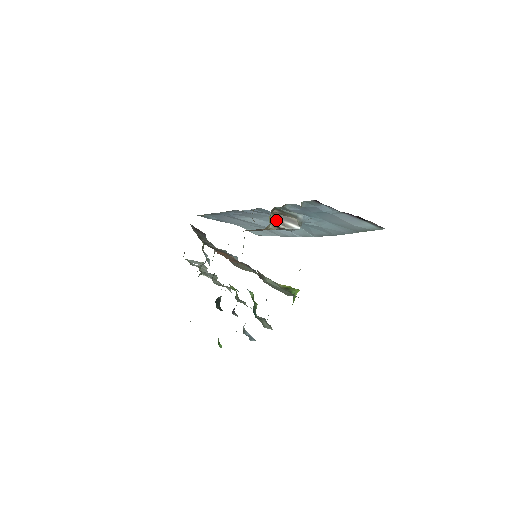
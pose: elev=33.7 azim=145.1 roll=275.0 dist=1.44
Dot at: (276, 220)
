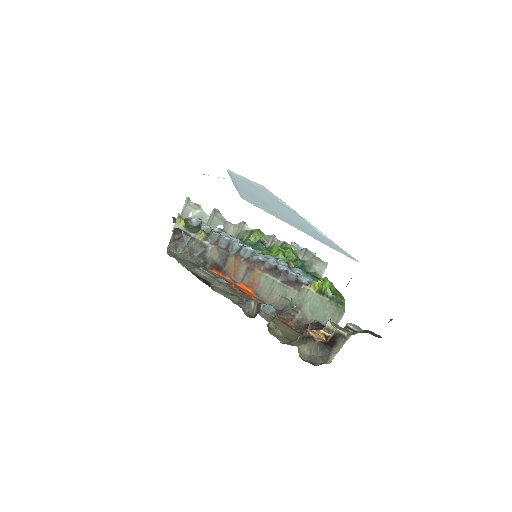
Dot at: (274, 318)
